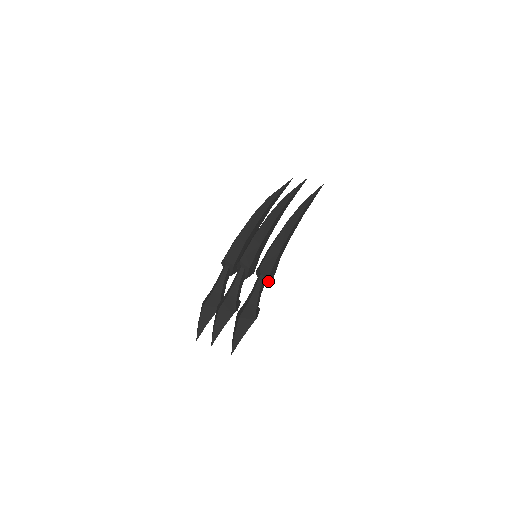
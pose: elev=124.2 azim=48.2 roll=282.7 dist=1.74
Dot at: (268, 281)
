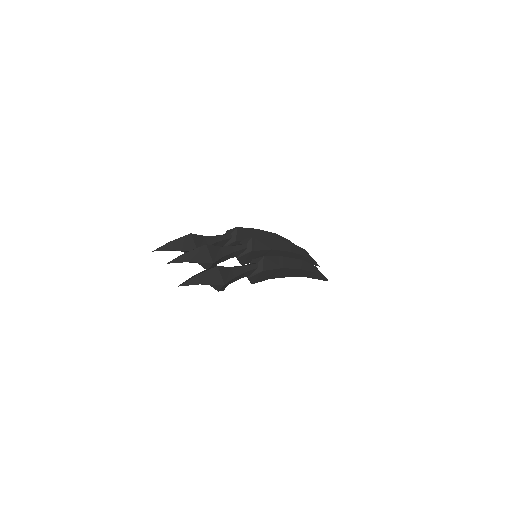
Dot at: (254, 276)
